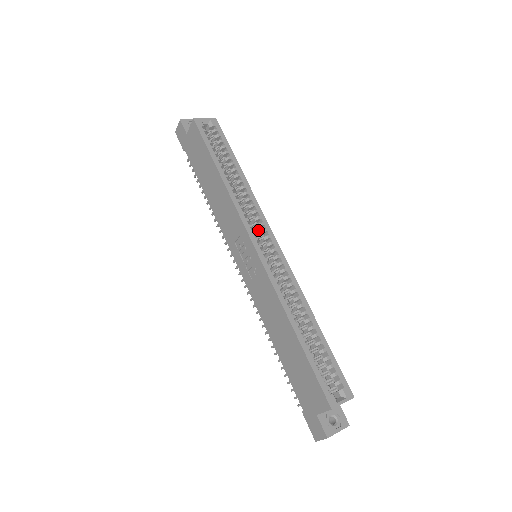
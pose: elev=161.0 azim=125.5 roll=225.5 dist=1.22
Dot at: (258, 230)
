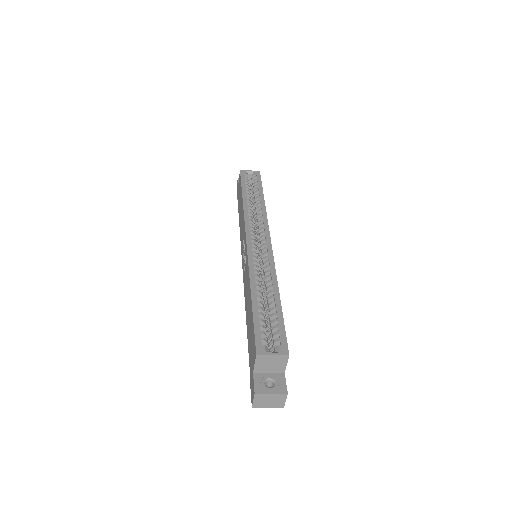
Dot at: (260, 234)
